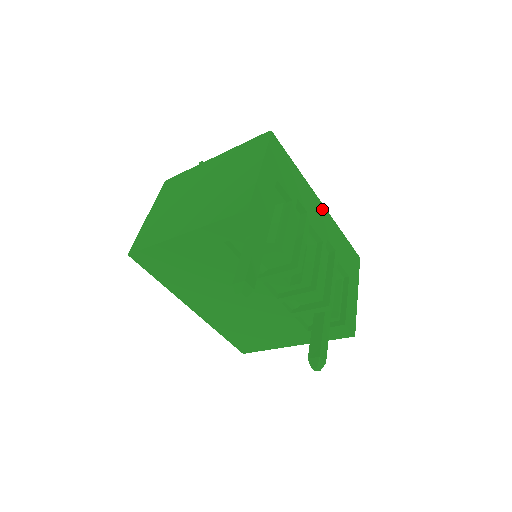
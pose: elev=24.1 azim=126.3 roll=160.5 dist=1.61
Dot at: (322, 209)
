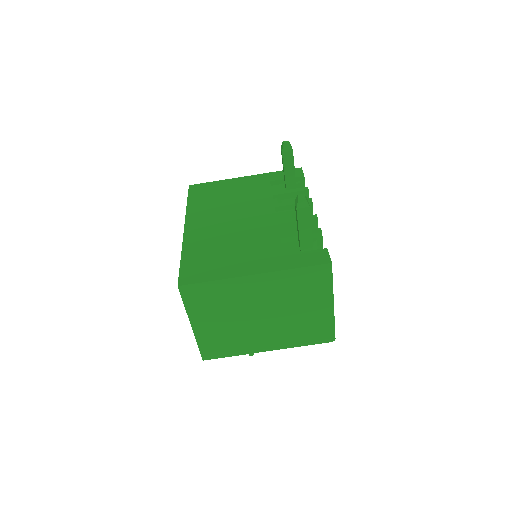
Dot at: occluded
